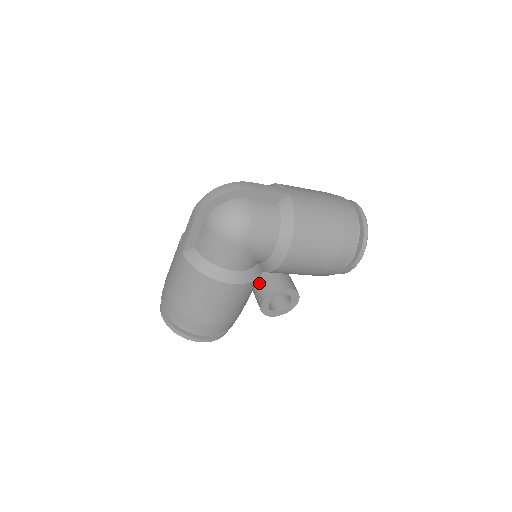
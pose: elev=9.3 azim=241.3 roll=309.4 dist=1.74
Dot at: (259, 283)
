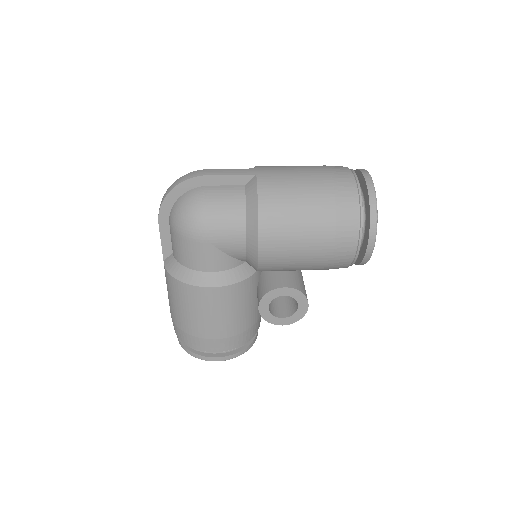
Dot at: (258, 286)
